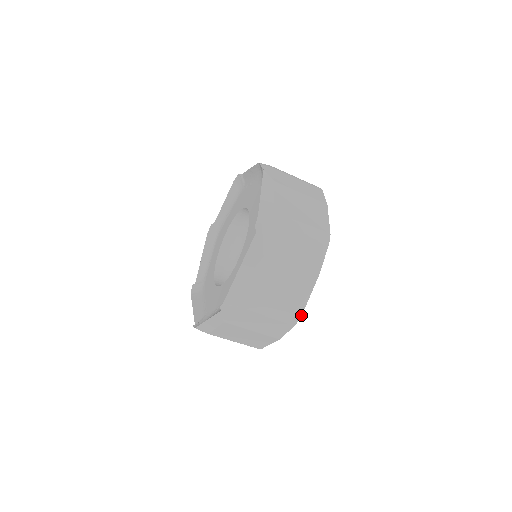
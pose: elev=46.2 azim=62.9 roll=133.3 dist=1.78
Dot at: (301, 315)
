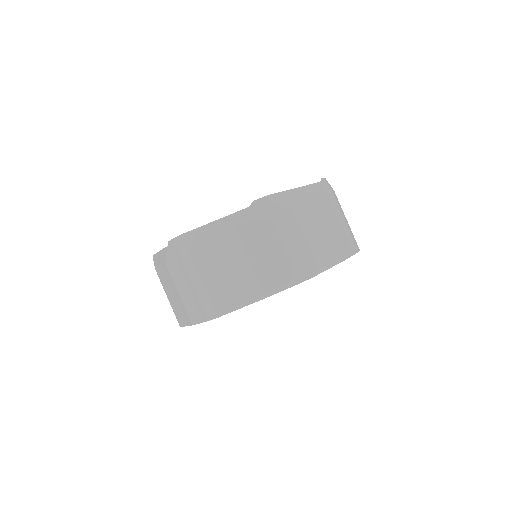
Dot at: (314, 276)
